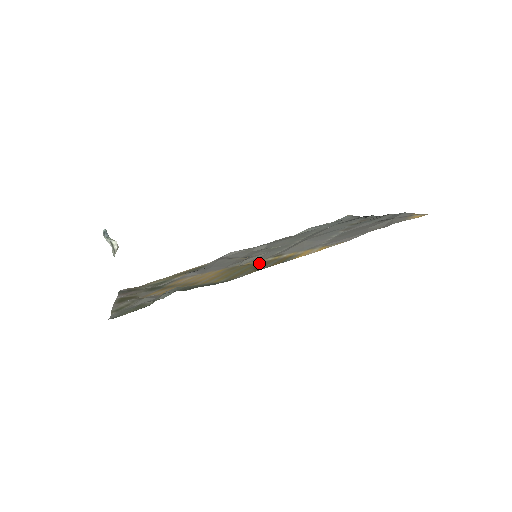
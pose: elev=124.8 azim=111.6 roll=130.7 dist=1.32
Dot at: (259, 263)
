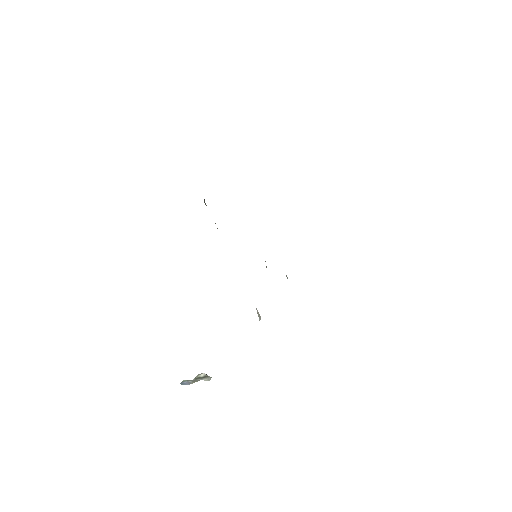
Dot at: occluded
